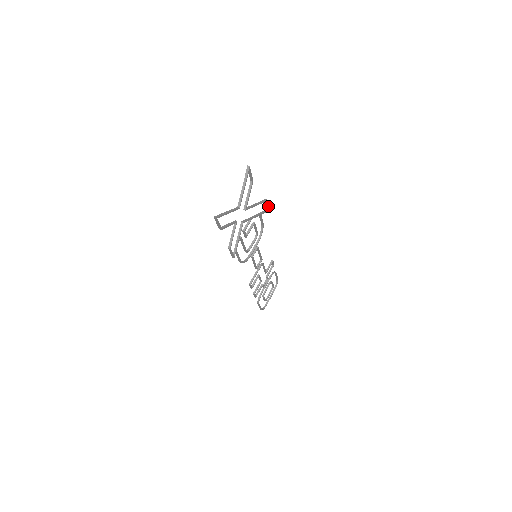
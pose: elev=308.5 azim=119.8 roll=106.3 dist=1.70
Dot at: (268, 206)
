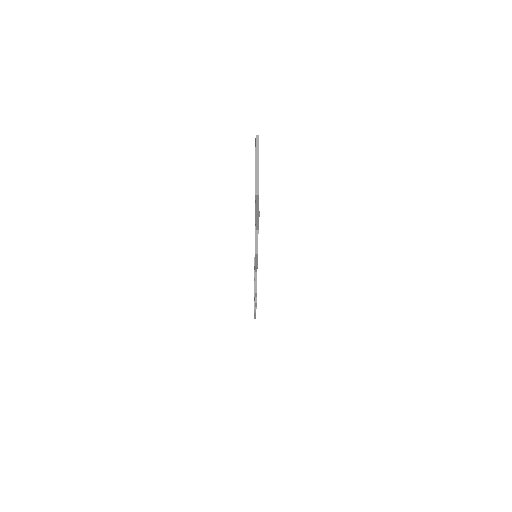
Dot at: occluded
